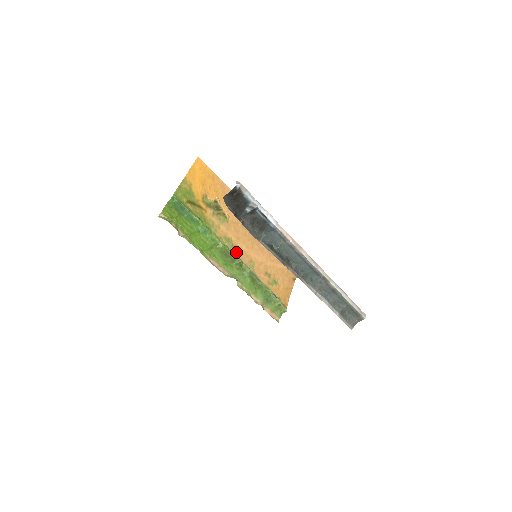
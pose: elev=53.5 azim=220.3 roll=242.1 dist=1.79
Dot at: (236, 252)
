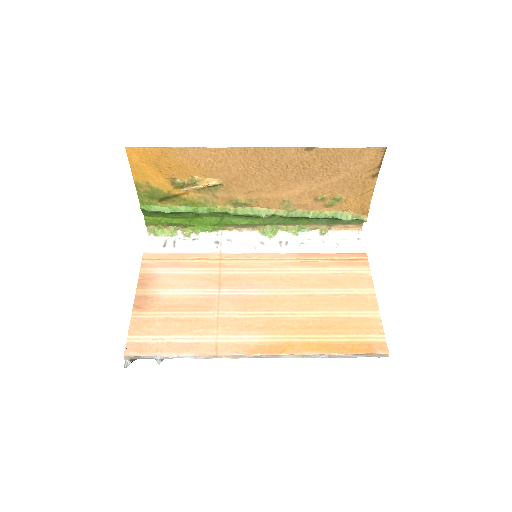
Dot at: (256, 205)
